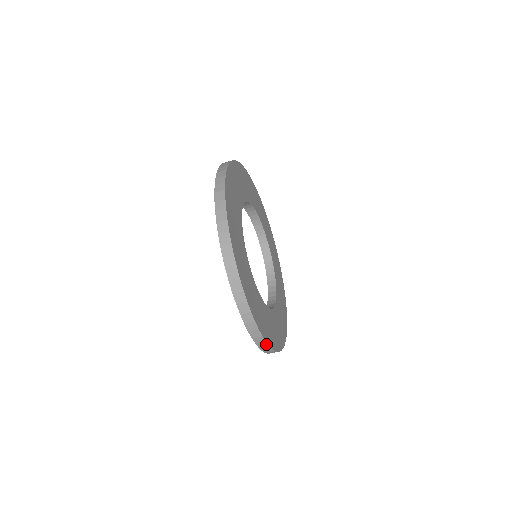
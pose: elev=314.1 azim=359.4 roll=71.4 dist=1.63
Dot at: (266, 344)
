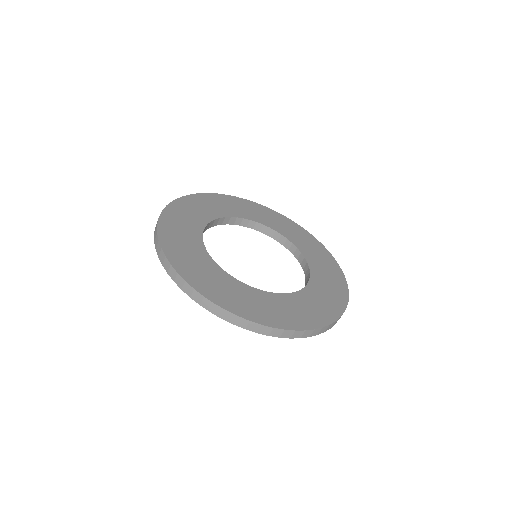
Dot at: (231, 314)
